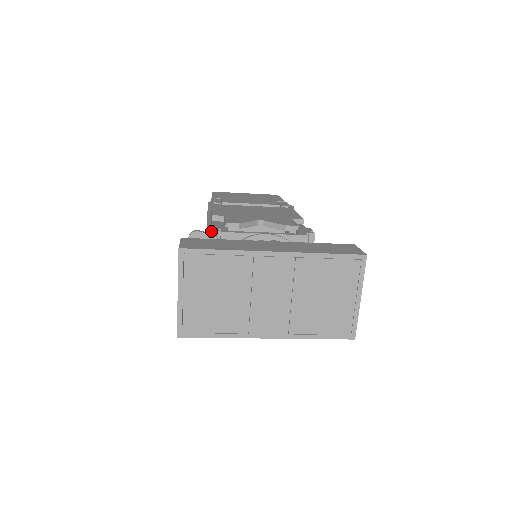
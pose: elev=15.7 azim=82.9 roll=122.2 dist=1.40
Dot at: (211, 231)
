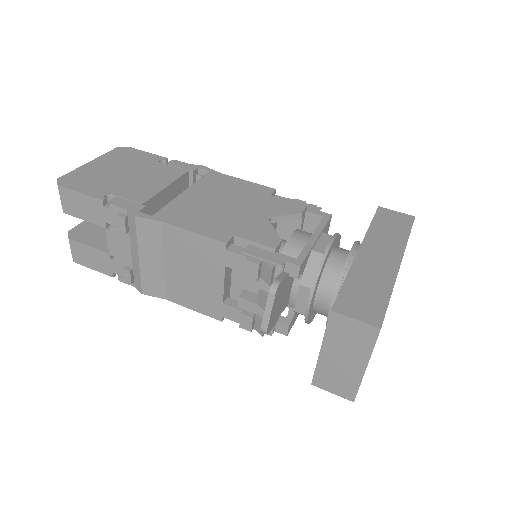
Dot at: (273, 269)
